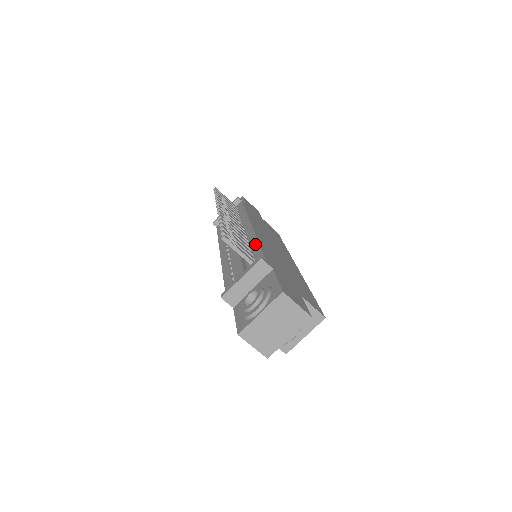
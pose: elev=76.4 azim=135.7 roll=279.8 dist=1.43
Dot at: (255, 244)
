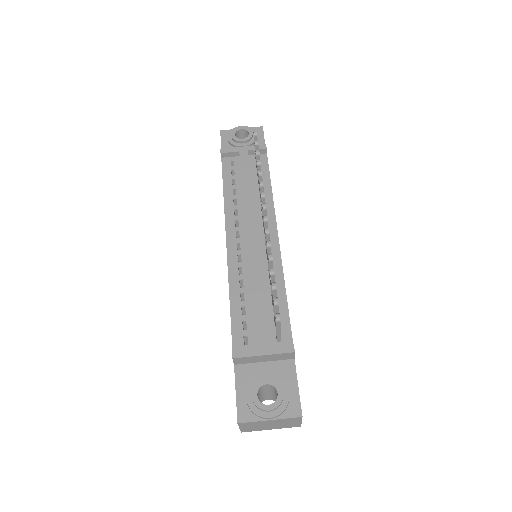
Dot at: (282, 293)
